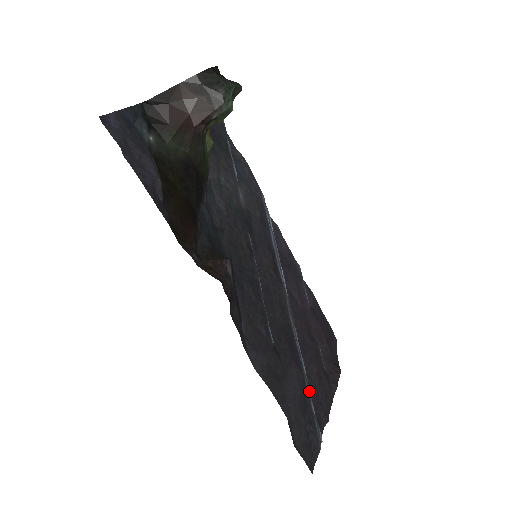
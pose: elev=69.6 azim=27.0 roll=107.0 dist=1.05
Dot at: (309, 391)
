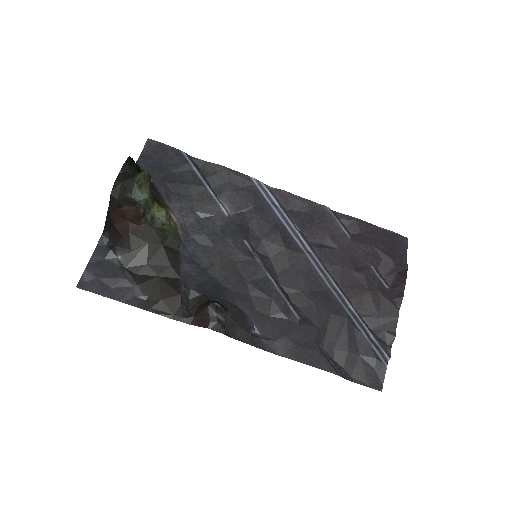
Dot at: (361, 326)
